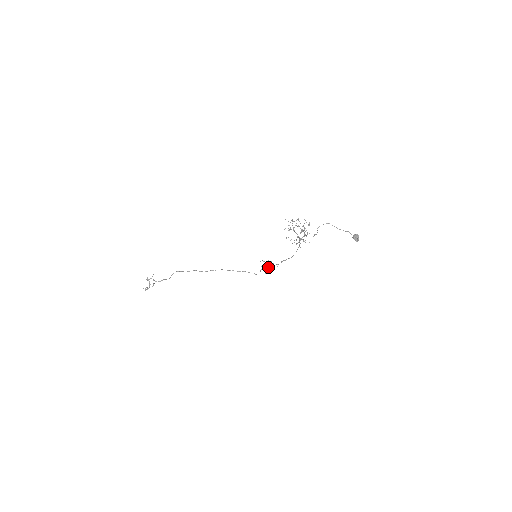
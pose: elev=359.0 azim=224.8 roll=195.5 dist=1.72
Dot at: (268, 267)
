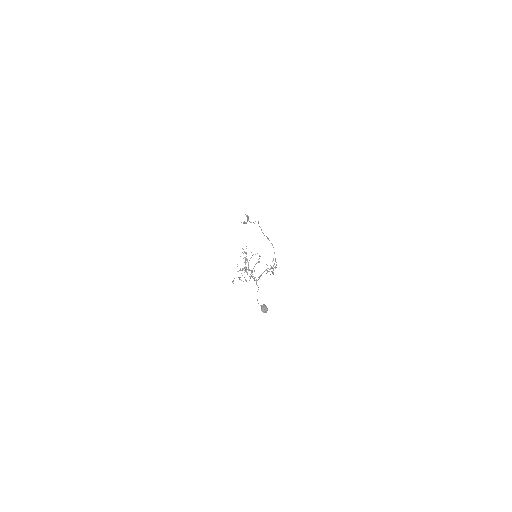
Dot at: occluded
